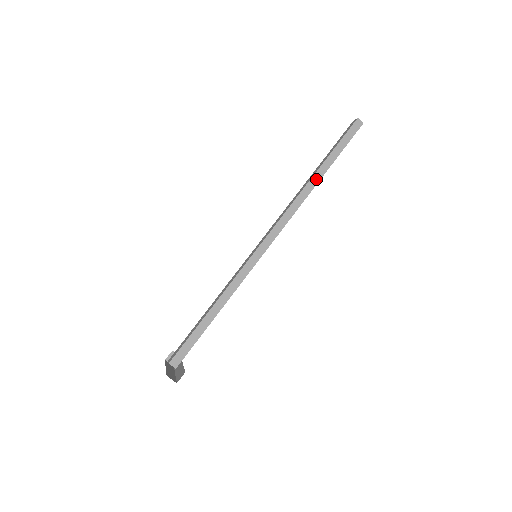
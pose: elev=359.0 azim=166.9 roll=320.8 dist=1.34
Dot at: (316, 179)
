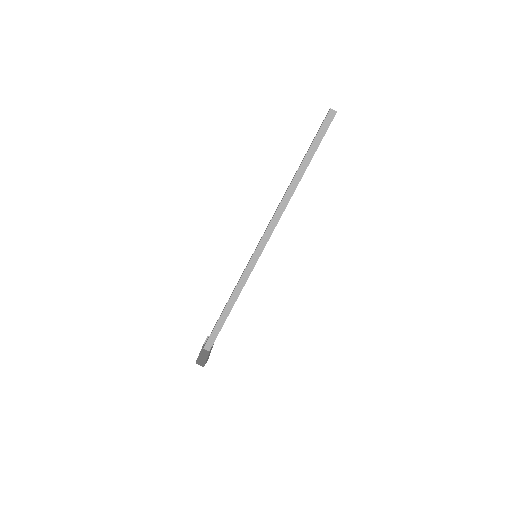
Dot at: (298, 178)
